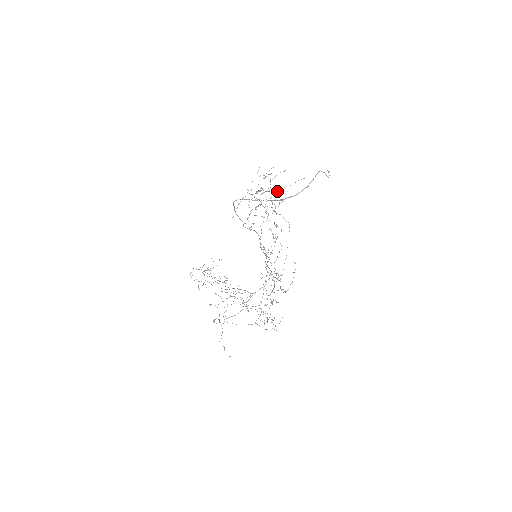
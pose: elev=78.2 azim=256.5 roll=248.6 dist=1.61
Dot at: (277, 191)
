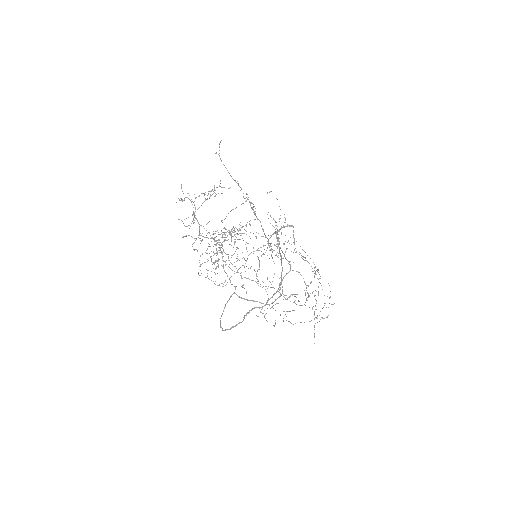
Dot at: occluded
